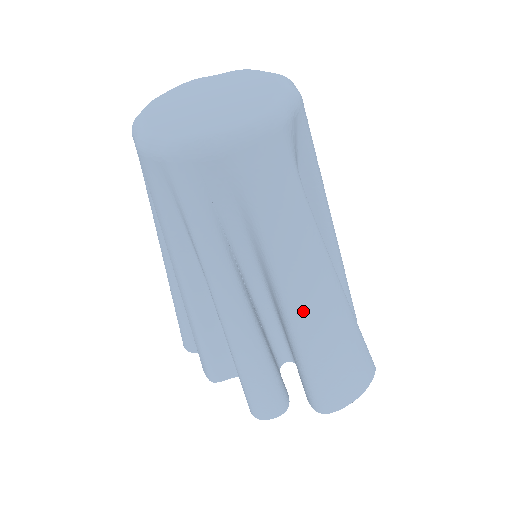
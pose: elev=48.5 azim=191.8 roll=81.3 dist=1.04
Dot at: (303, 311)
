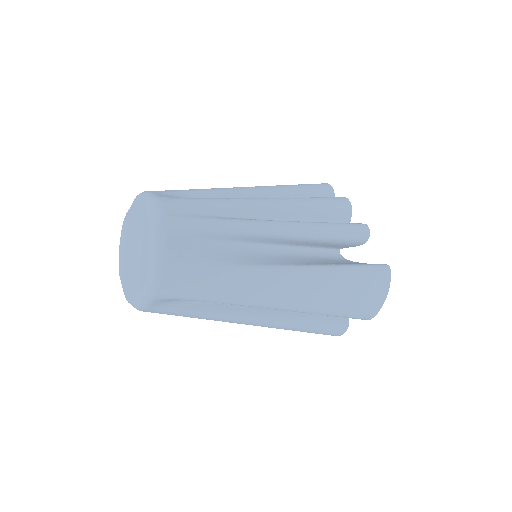
Dot at: (284, 305)
